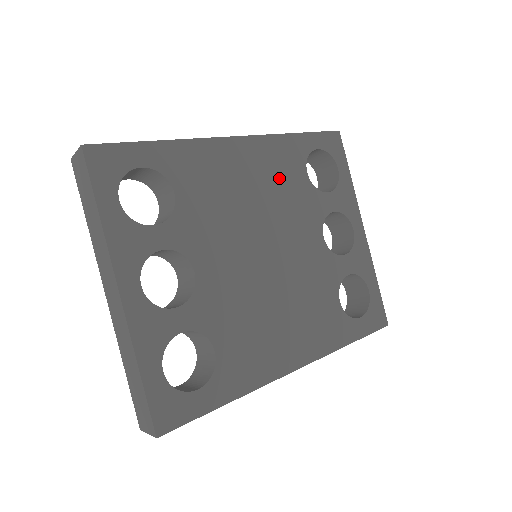
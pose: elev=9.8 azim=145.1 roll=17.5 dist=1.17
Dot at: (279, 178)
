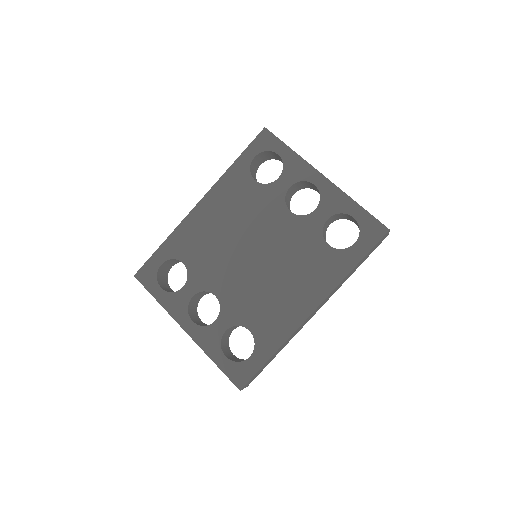
Dot at: (237, 202)
